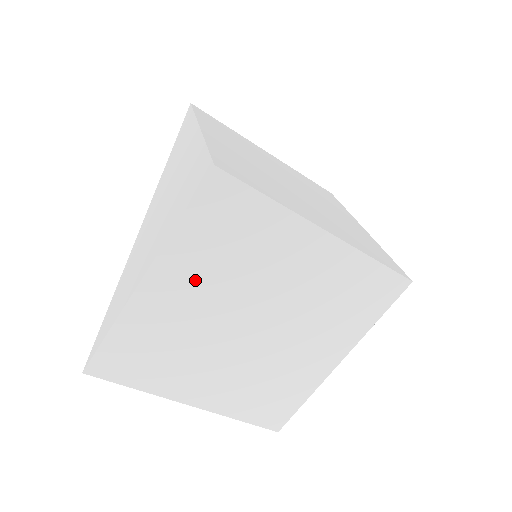
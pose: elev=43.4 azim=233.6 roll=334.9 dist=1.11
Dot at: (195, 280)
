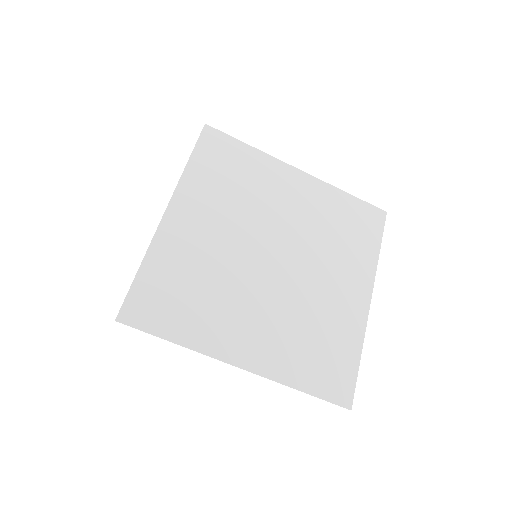
Dot at: (211, 211)
